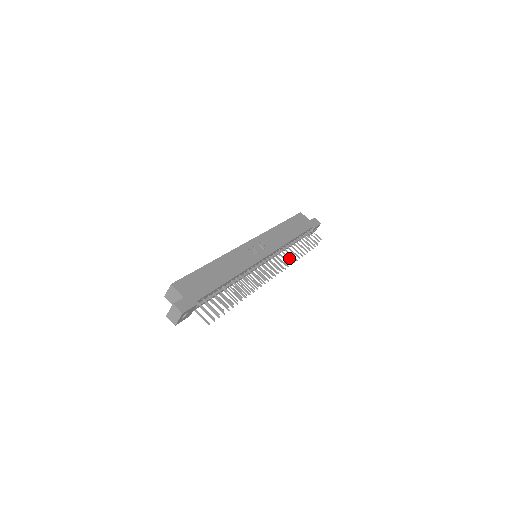
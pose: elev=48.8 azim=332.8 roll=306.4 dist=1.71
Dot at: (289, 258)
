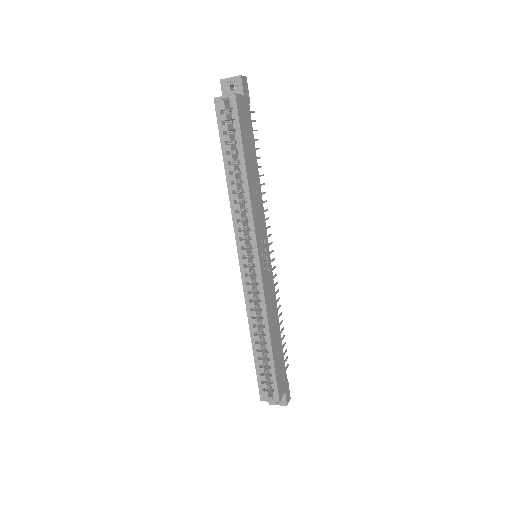
Dot at: occluded
